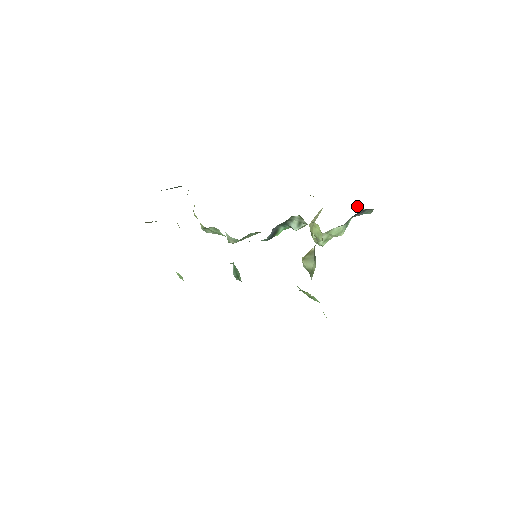
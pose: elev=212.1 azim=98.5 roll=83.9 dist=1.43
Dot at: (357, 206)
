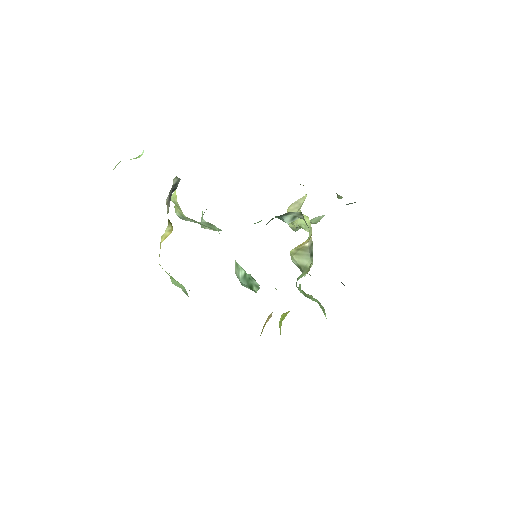
Dot at: (337, 194)
